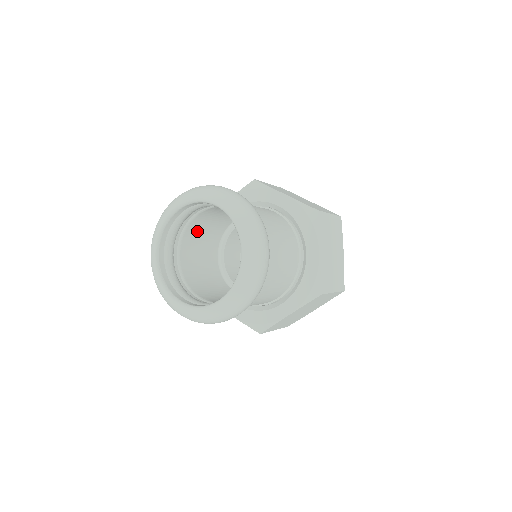
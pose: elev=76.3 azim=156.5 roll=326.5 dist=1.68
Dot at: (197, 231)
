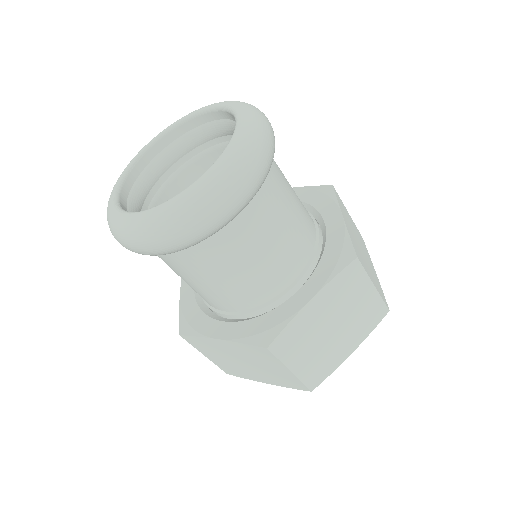
Dot at: occluded
